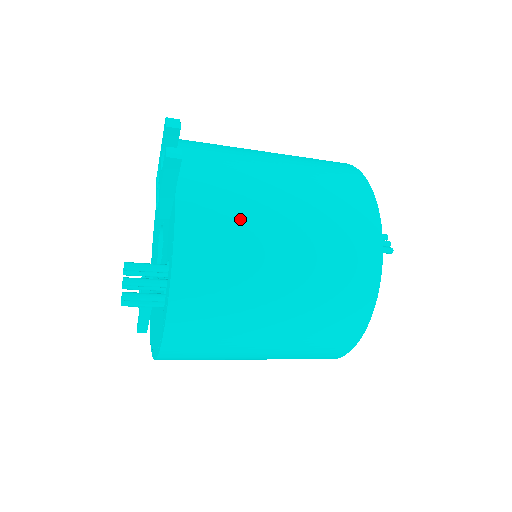
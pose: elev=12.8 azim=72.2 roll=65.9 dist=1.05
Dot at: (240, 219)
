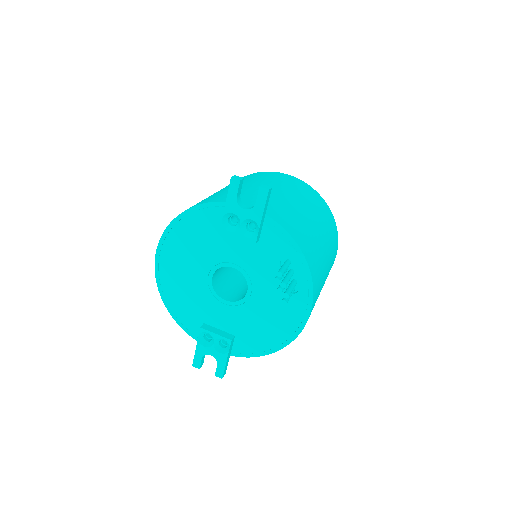
Dot at: (290, 211)
